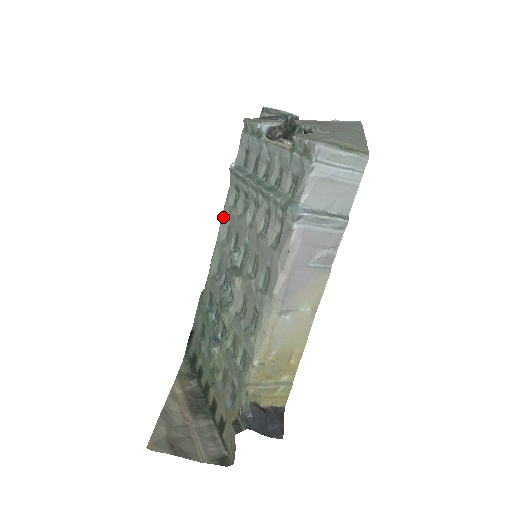
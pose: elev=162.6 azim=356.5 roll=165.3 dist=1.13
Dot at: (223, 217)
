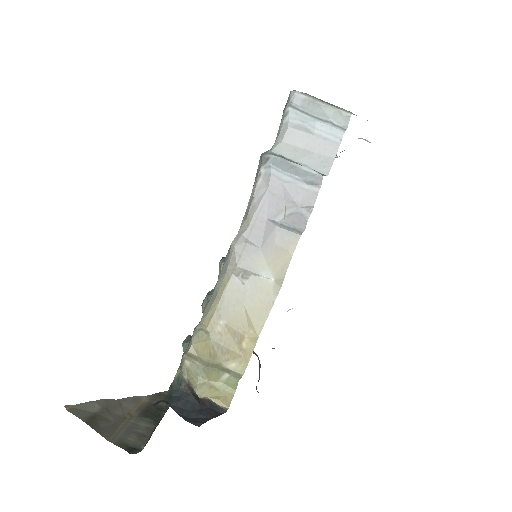
Dot at: occluded
